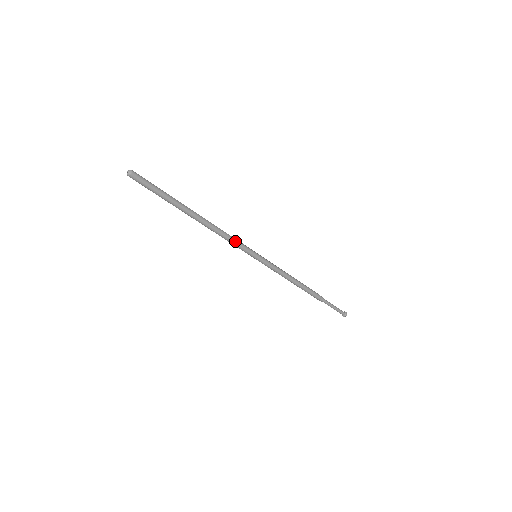
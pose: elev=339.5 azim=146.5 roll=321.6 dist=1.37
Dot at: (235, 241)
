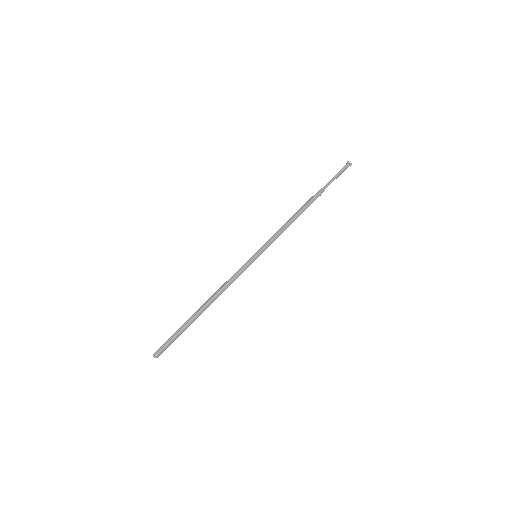
Dot at: occluded
